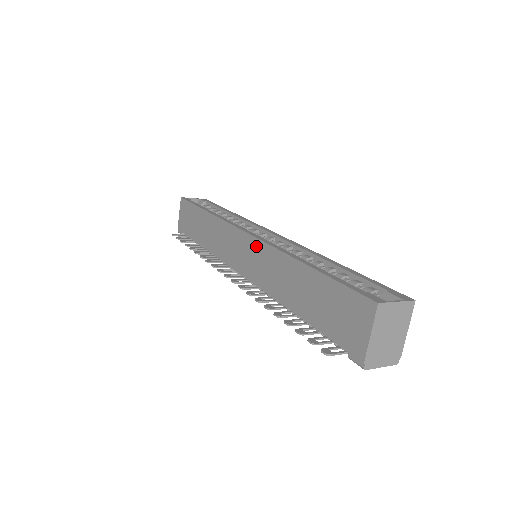
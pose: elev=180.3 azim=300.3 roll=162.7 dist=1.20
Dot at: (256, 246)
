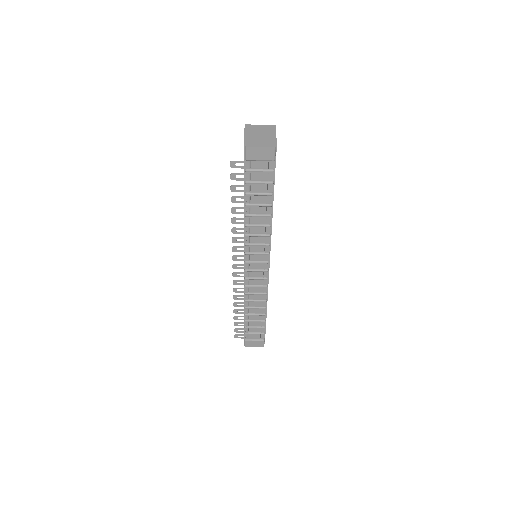
Dot at: occluded
